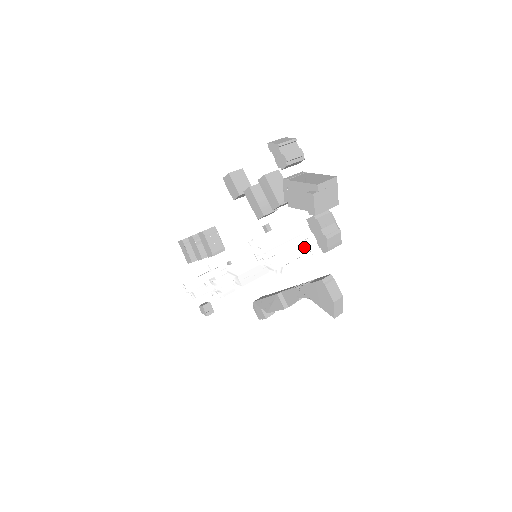
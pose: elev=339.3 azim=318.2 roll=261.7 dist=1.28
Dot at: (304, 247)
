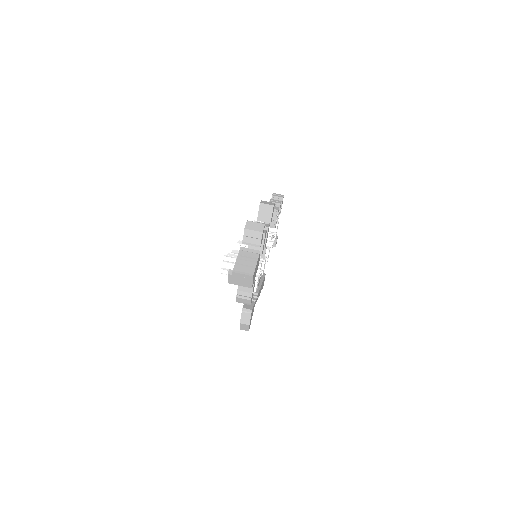
Dot at: occluded
